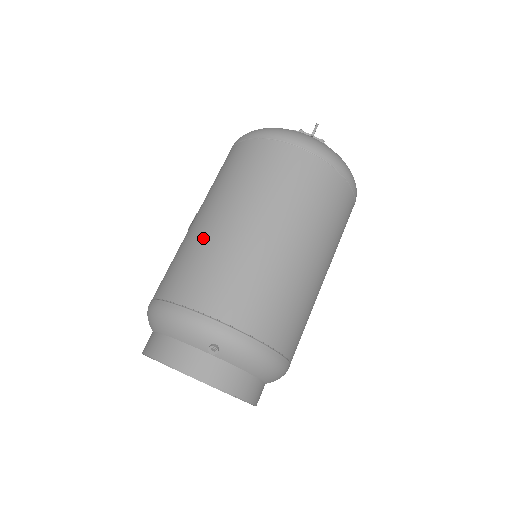
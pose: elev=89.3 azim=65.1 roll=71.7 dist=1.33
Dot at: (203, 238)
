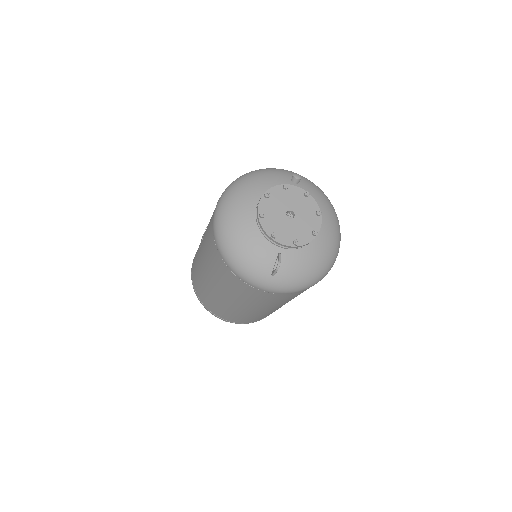
Dot at: (206, 287)
